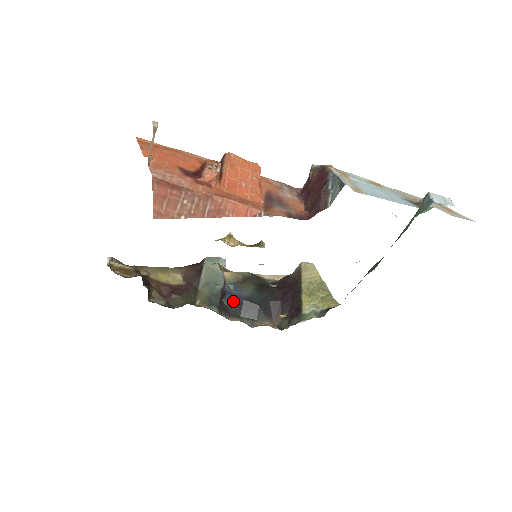
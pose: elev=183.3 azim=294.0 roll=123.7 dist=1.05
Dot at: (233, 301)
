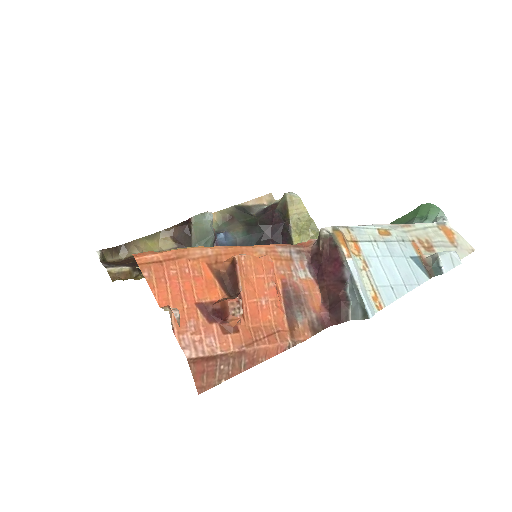
Dot at: occluded
